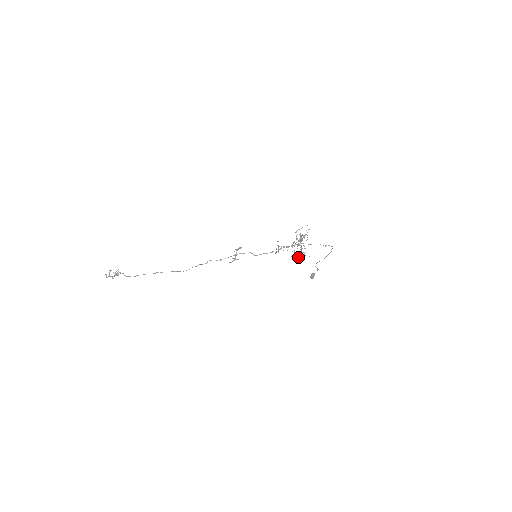
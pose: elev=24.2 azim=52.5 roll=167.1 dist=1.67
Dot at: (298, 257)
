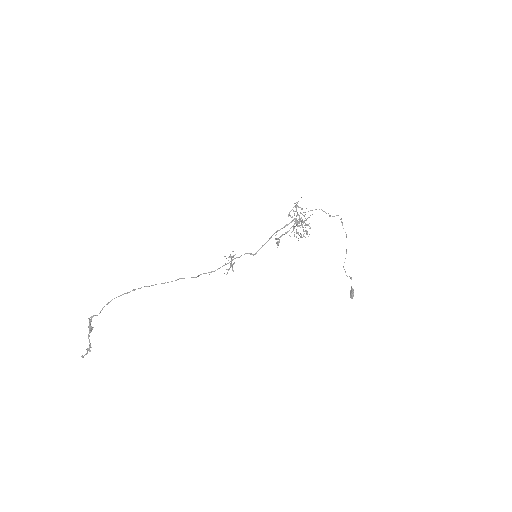
Dot at: occluded
